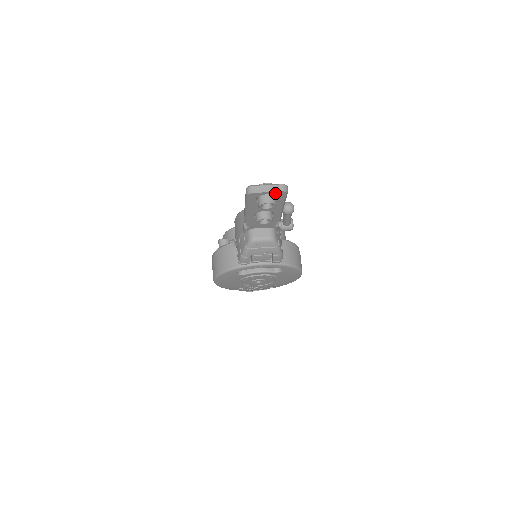
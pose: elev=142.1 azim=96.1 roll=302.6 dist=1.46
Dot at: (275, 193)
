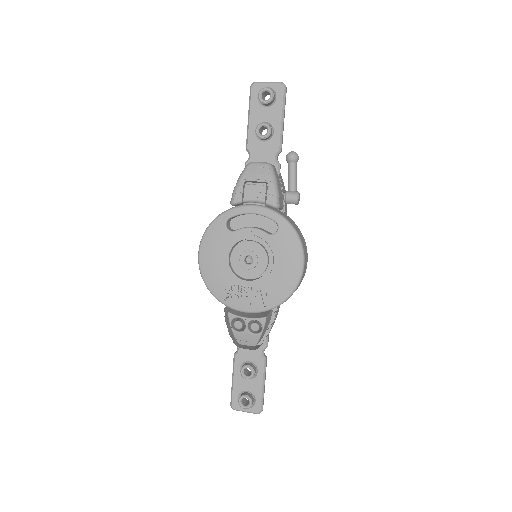
Dot at: (274, 87)
